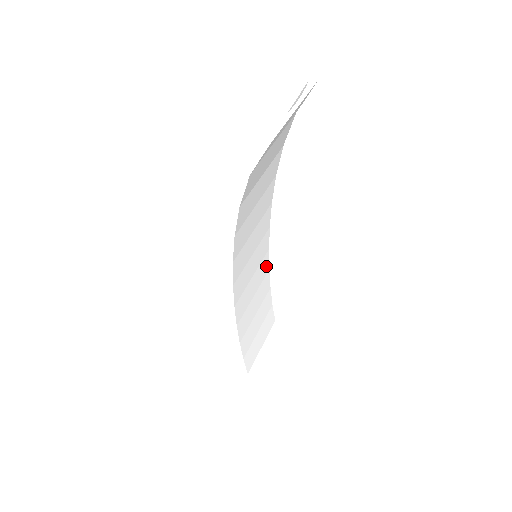
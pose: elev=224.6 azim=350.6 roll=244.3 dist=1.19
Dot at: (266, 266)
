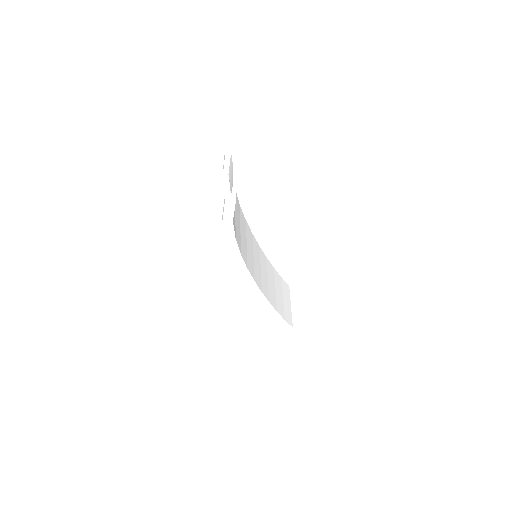
Dot at: (264, 257)
